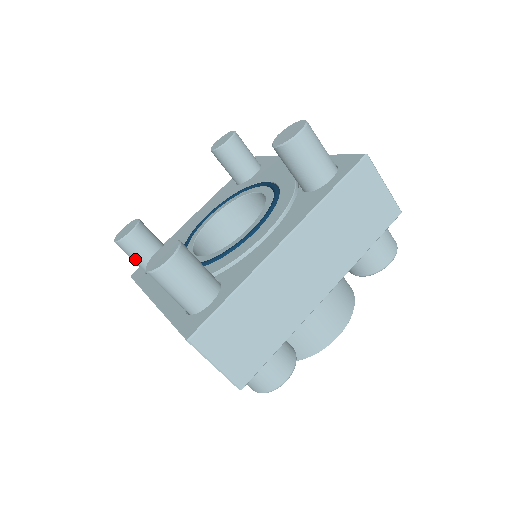
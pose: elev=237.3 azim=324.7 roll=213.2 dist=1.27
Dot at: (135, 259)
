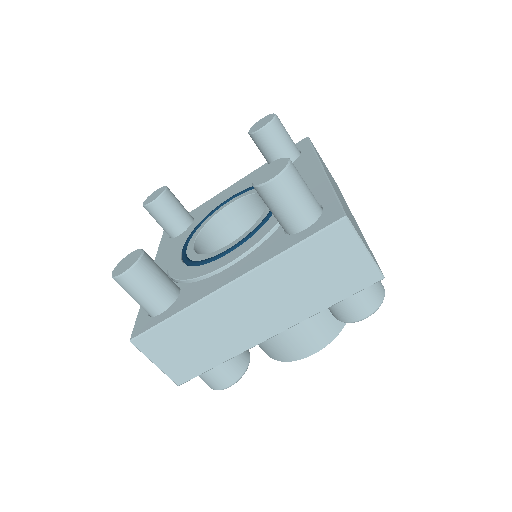
Dot at: (152, 289)
